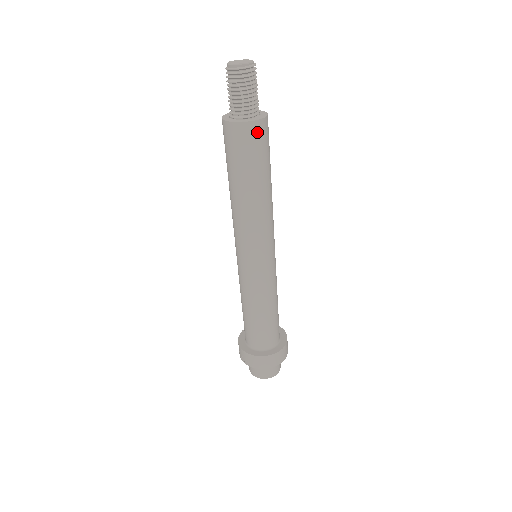
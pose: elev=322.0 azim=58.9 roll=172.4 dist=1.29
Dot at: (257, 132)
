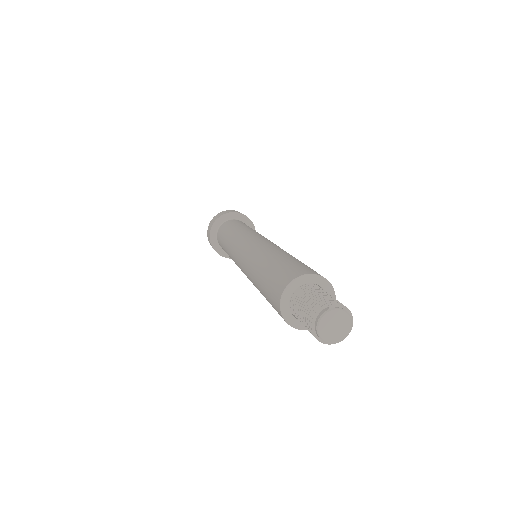
Dot at: occluded
